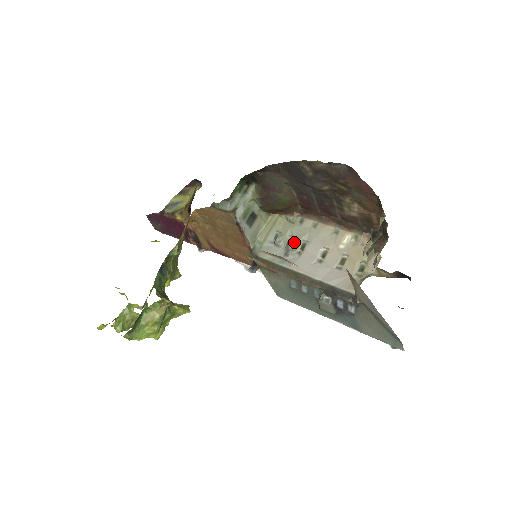
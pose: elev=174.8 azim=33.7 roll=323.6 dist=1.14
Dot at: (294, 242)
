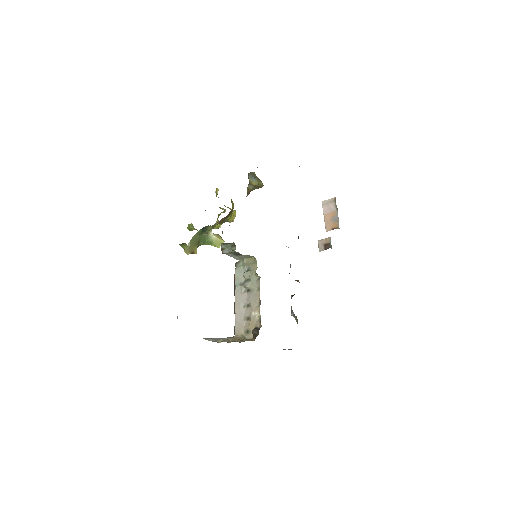
Dot at: (245, 285)
